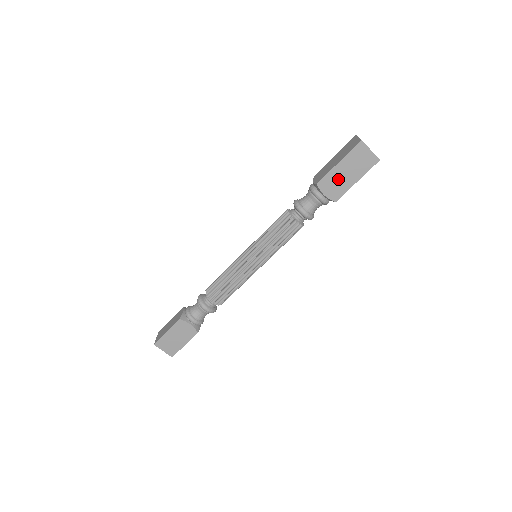
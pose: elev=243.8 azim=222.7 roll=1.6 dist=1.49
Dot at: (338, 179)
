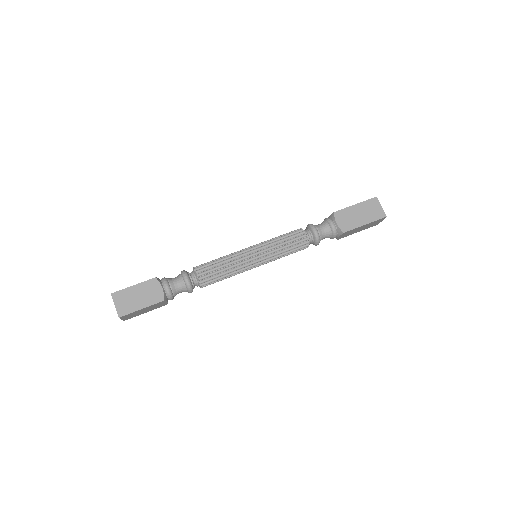
Dot at: (351, 216)
